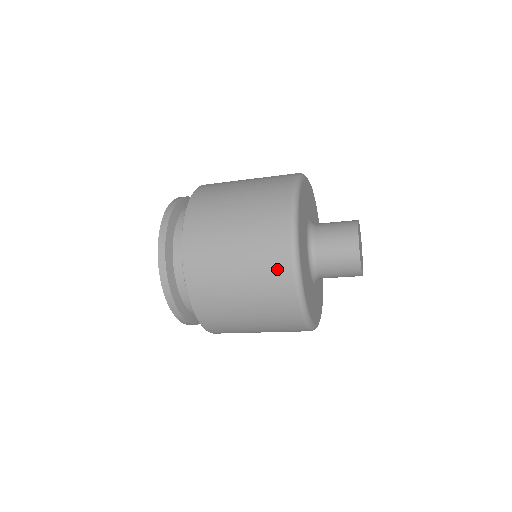
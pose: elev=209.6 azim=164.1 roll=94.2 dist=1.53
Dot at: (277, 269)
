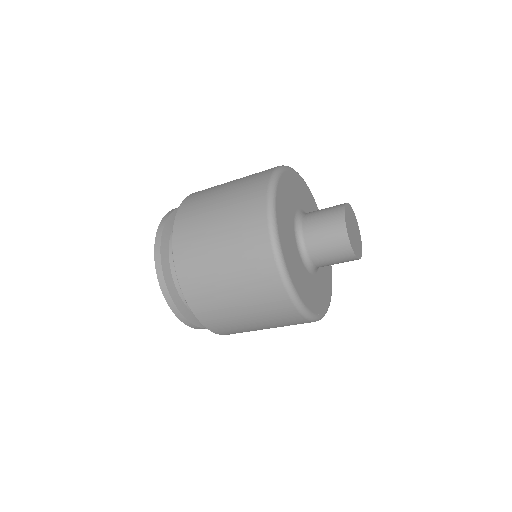
Dot at: (255, 238)
